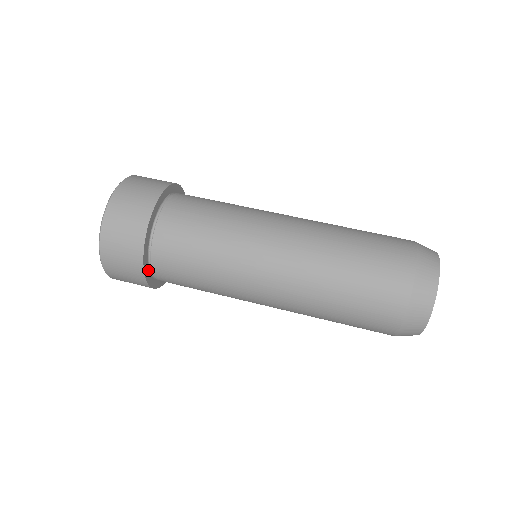
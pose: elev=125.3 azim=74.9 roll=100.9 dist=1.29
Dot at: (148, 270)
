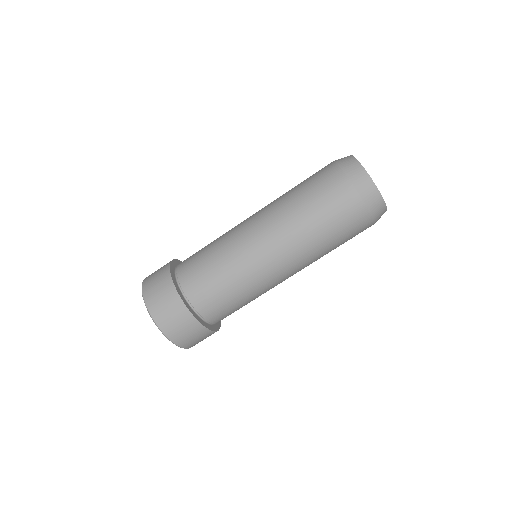
Dot at: (216, 325)
